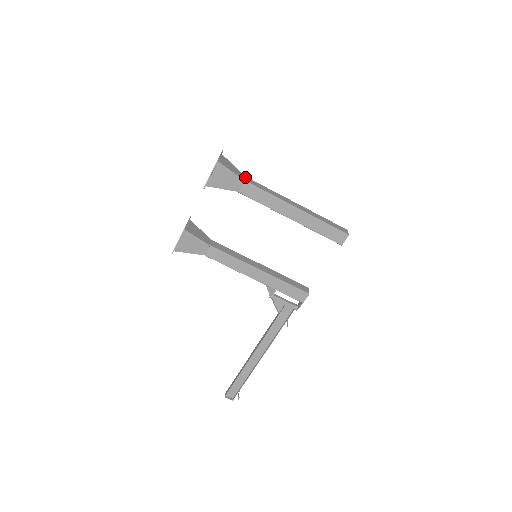
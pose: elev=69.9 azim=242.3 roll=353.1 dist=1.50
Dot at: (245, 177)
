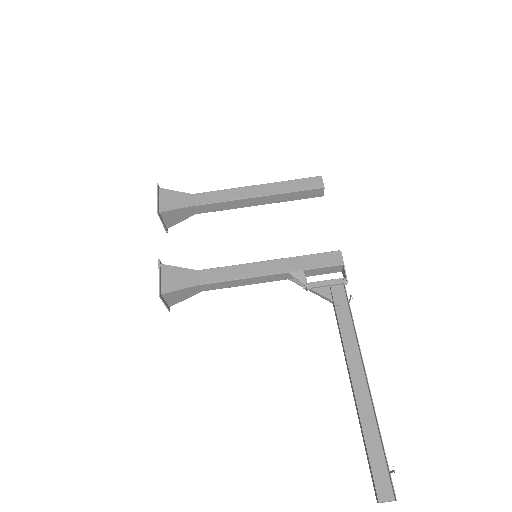
Dot at: occluded
